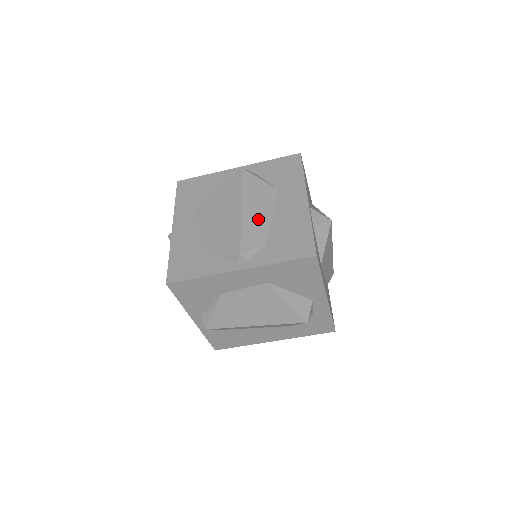
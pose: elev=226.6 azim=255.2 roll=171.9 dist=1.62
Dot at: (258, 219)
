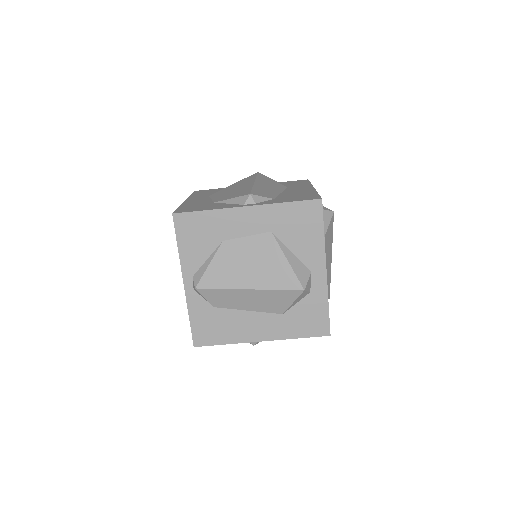
Dot at: (268, 189)
